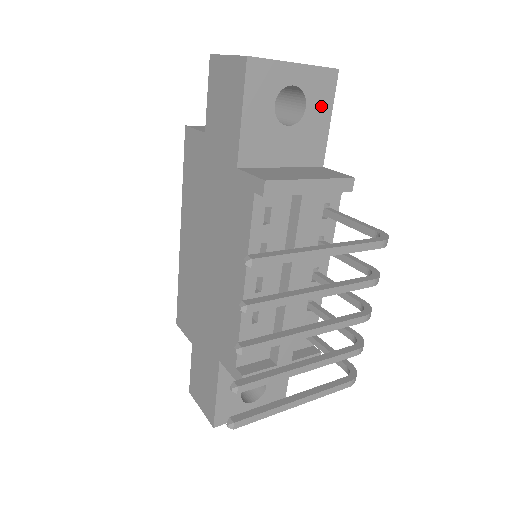
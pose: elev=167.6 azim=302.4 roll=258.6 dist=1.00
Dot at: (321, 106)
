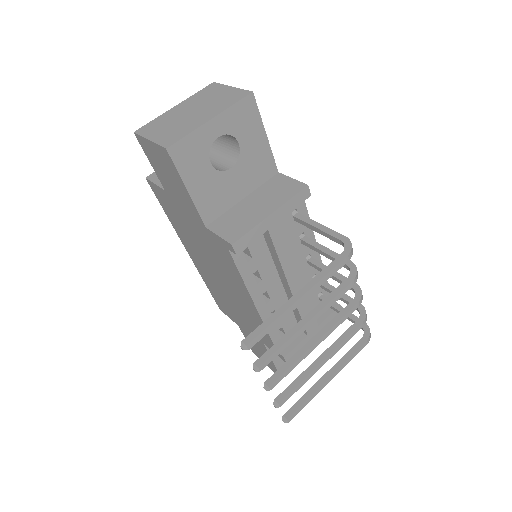
Dot at: (252, 132)
